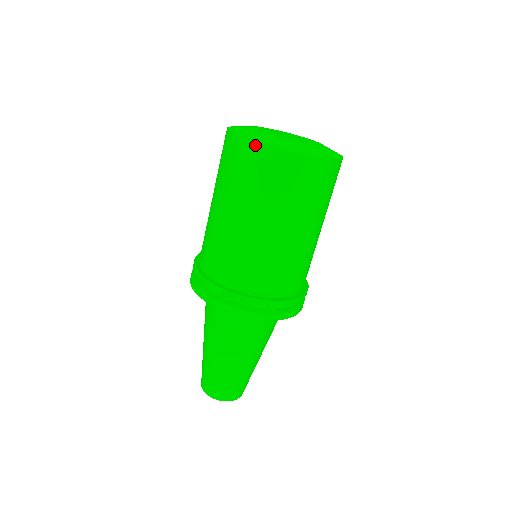
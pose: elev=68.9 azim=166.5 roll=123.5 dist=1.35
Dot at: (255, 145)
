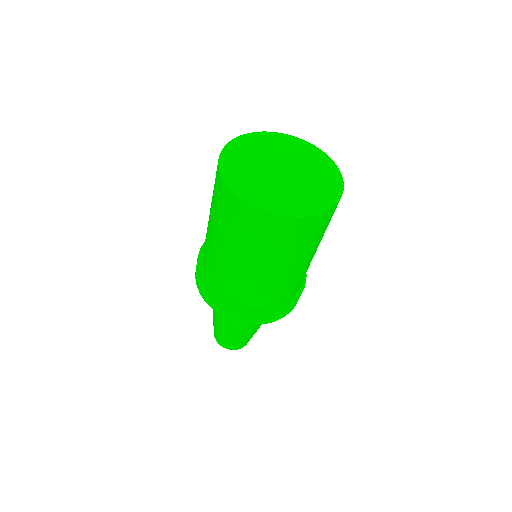
Dot at: (218, 173)
